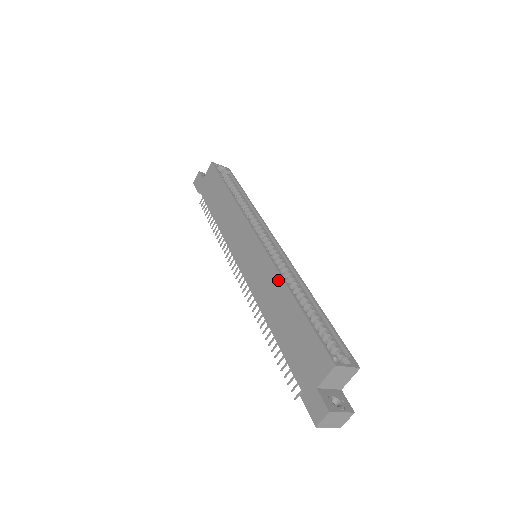
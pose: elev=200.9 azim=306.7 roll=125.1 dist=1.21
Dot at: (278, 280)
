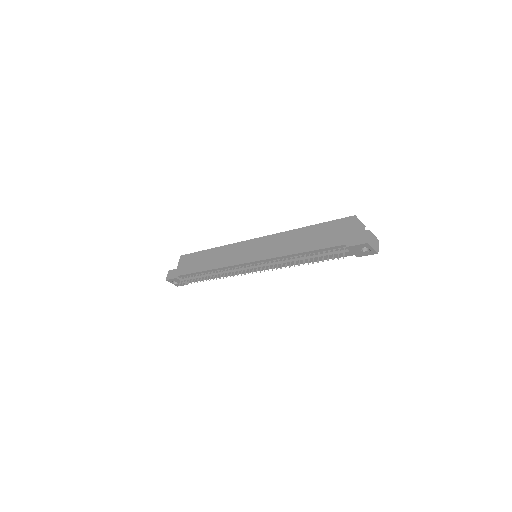
Dot at: (287, 234)
